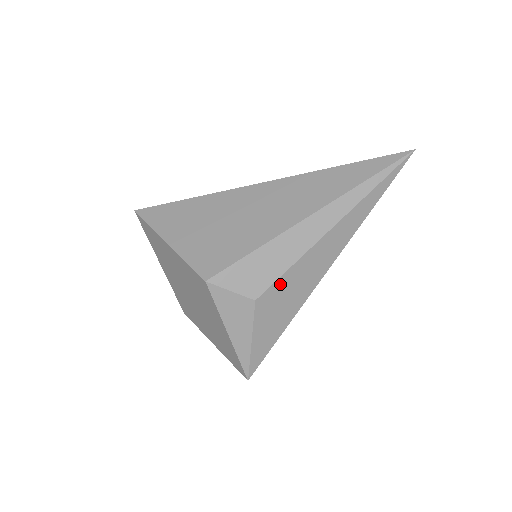
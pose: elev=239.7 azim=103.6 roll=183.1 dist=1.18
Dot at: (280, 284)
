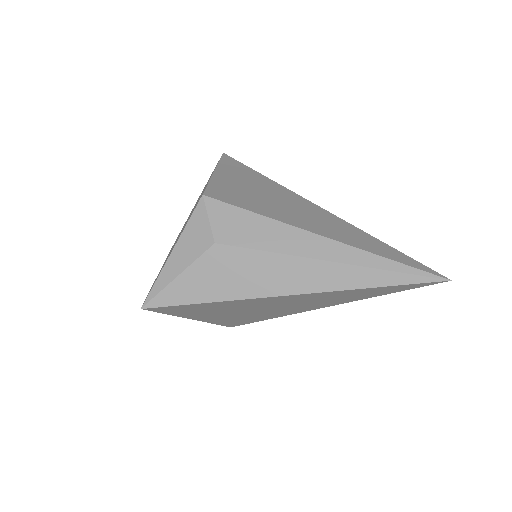
Dot at: (244, 255)
